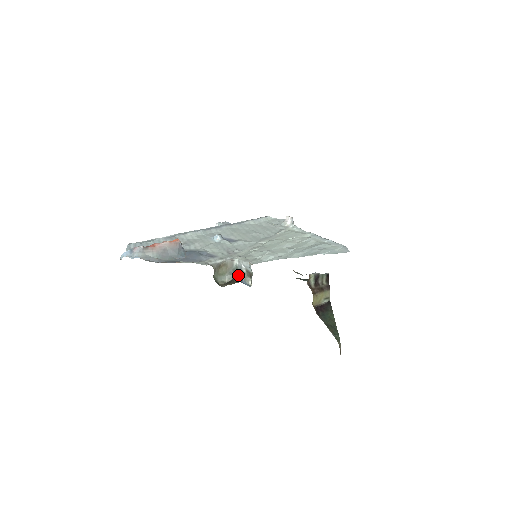
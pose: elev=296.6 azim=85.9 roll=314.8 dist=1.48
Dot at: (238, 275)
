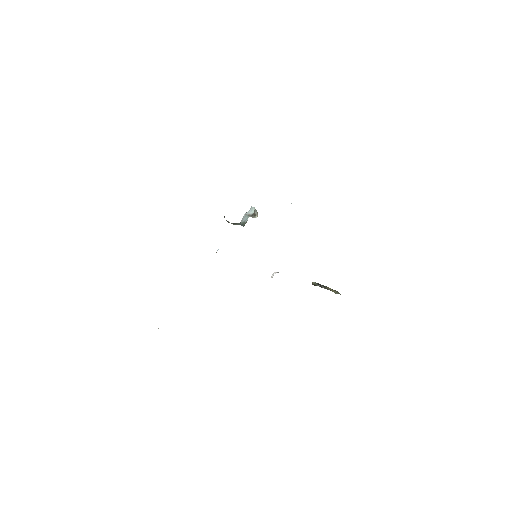
Dot at: occluded
